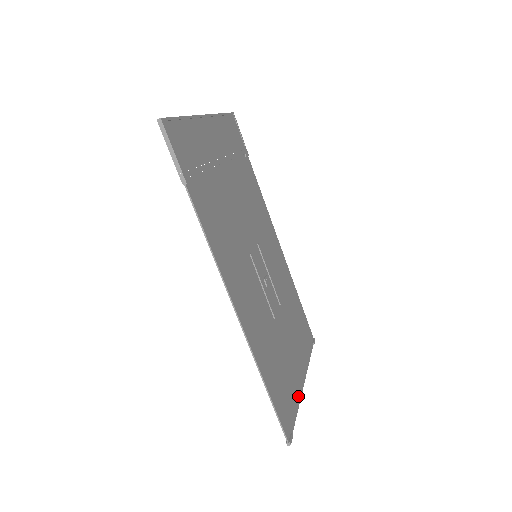
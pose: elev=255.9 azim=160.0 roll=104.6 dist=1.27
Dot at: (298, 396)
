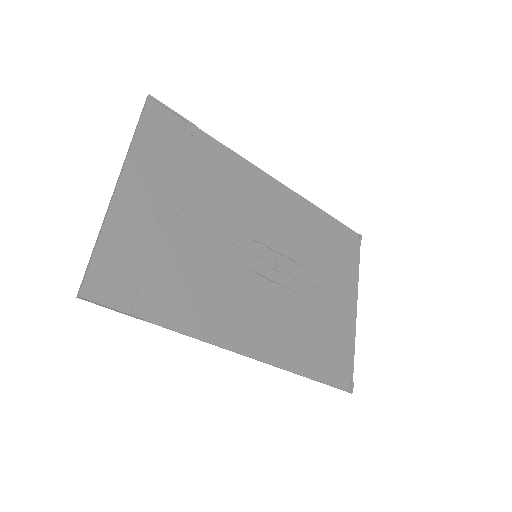
Dot at: (352, 332)
